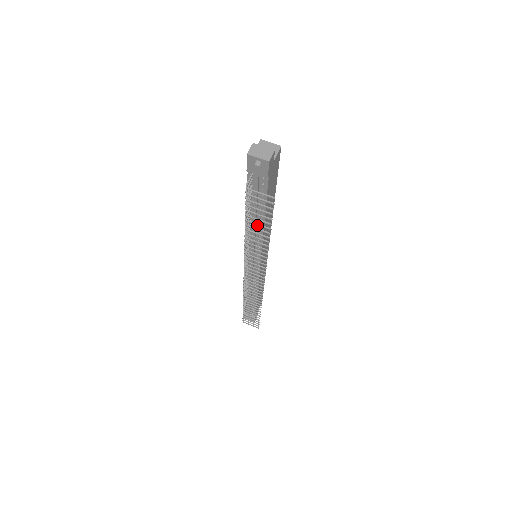
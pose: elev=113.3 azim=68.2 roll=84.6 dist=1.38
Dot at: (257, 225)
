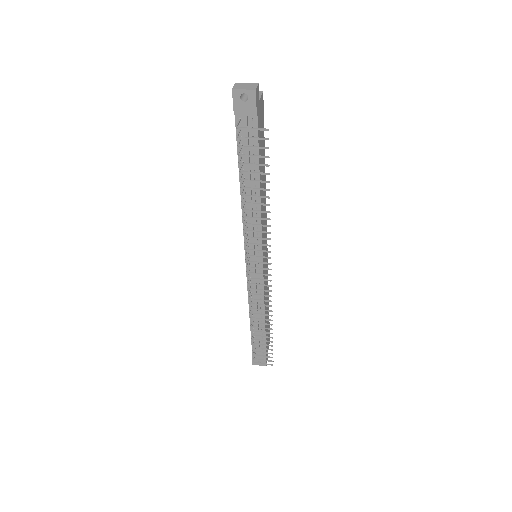
Dot at: occluded
